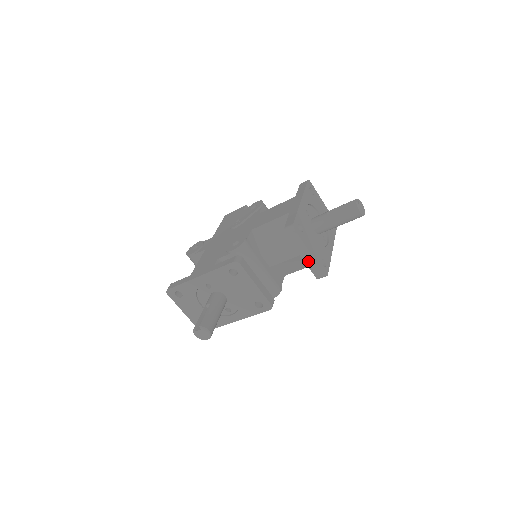
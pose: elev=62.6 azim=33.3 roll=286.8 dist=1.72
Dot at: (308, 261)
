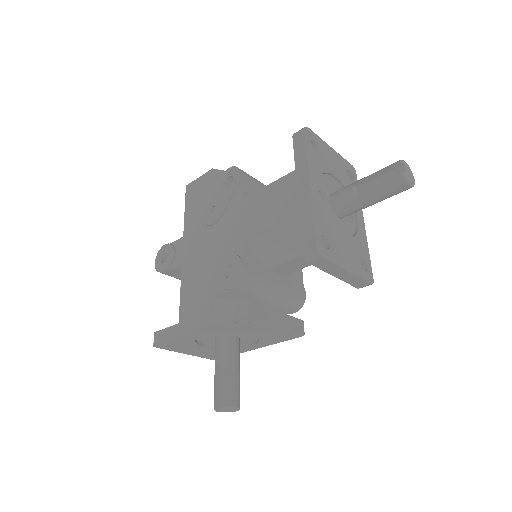
Dot at: (345, 278)
